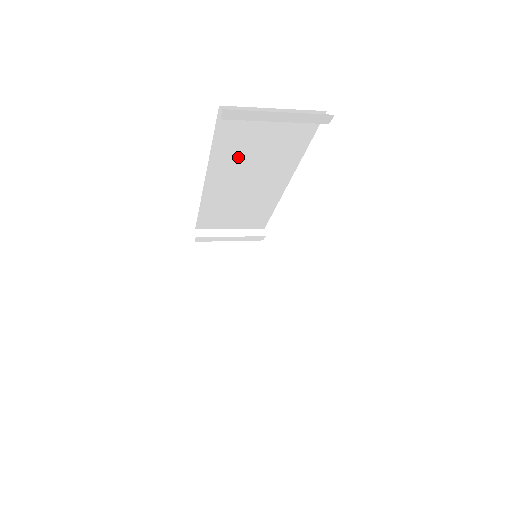
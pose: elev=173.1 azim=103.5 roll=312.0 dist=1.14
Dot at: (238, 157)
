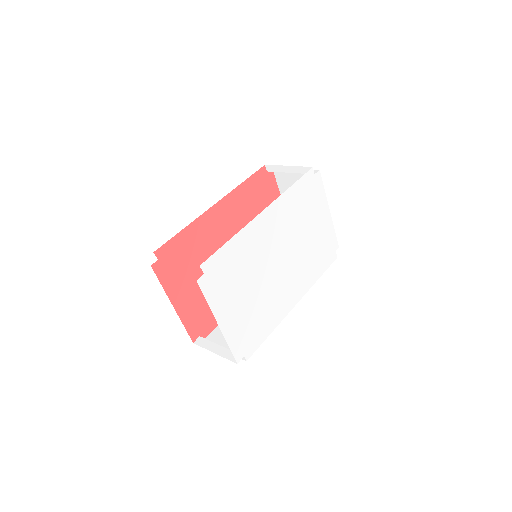
Dot at: occluded
